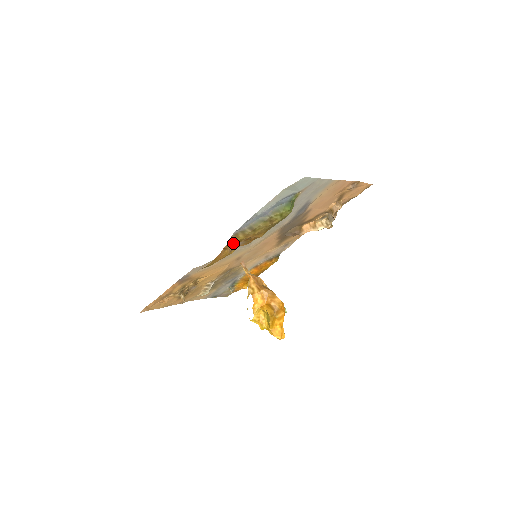
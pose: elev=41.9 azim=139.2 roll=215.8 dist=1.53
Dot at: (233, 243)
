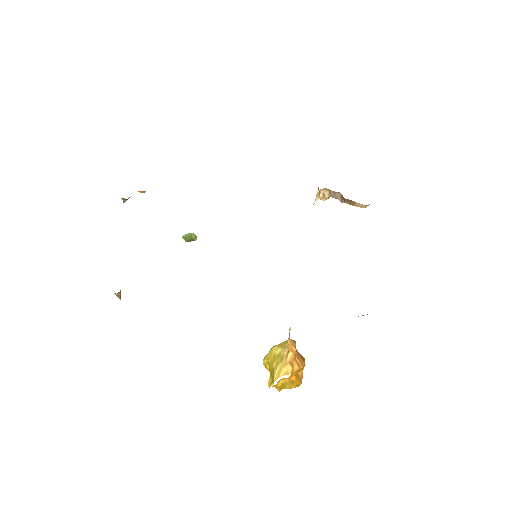
Dot at: occluded
